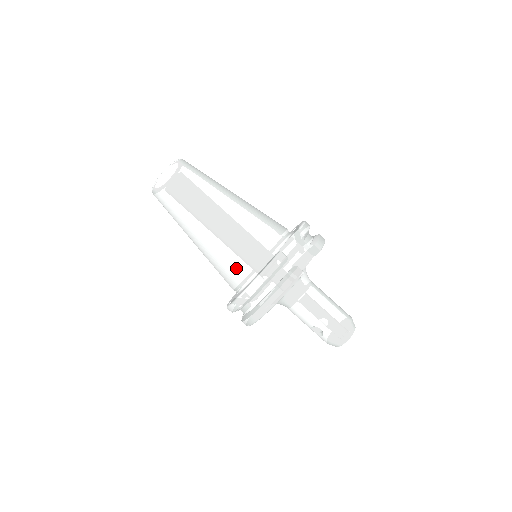
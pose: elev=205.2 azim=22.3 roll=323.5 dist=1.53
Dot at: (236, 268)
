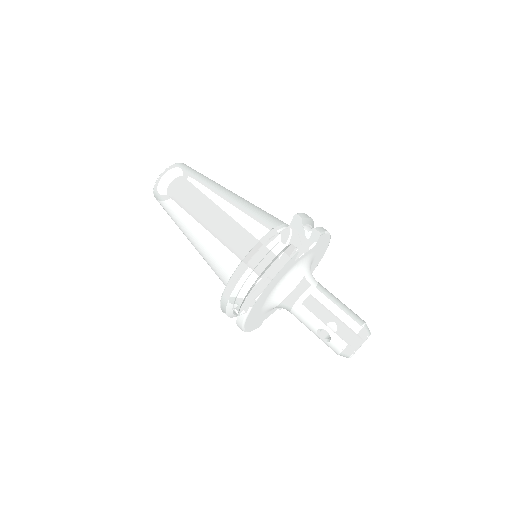
Dot at: (229, 256)
